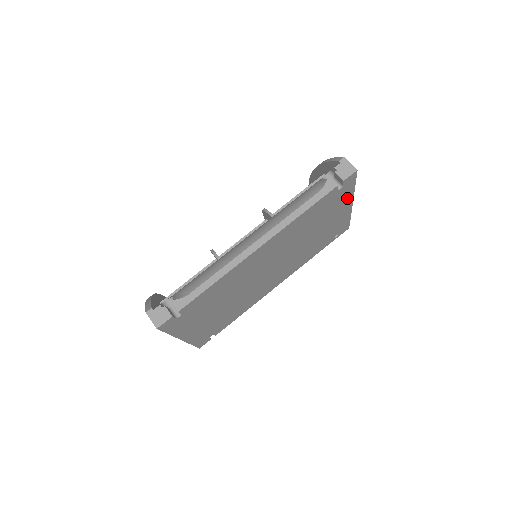
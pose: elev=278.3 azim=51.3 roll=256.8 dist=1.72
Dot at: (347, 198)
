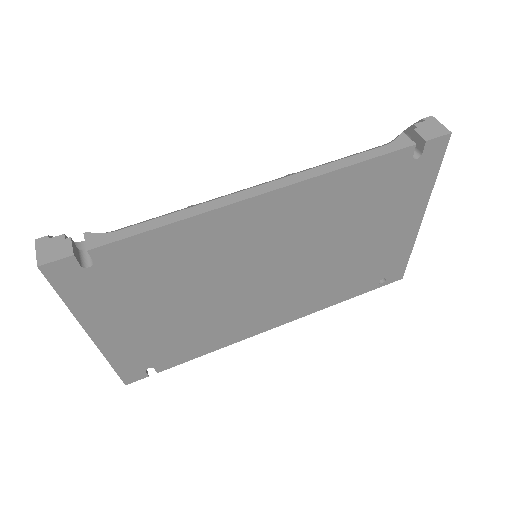
Dot at: (419, 197)
